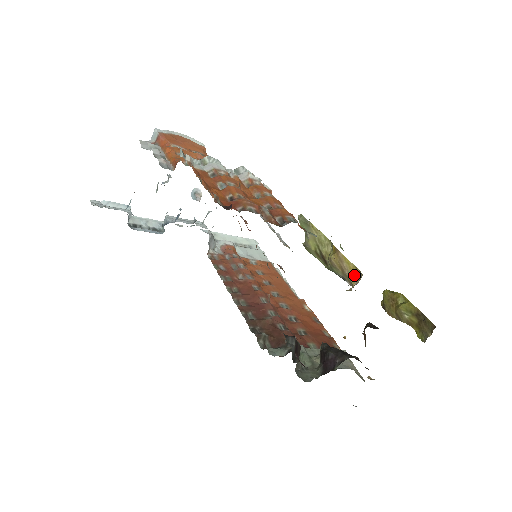
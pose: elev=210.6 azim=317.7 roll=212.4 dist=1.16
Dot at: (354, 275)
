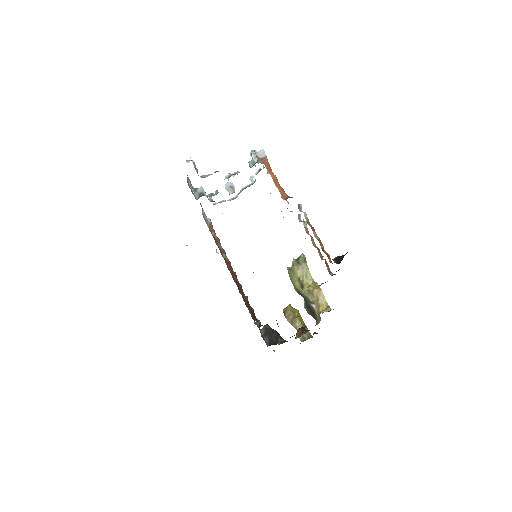
Dot at: (324, 306)
